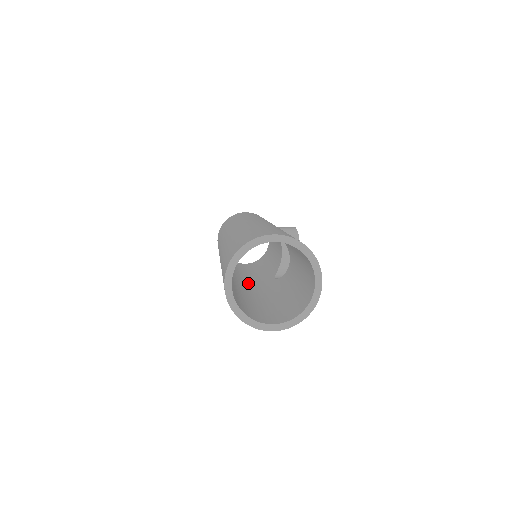
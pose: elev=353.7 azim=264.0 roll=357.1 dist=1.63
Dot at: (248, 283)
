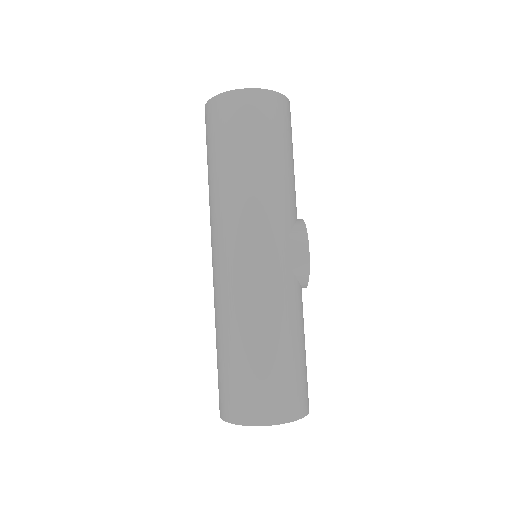
Dot at: occluded
